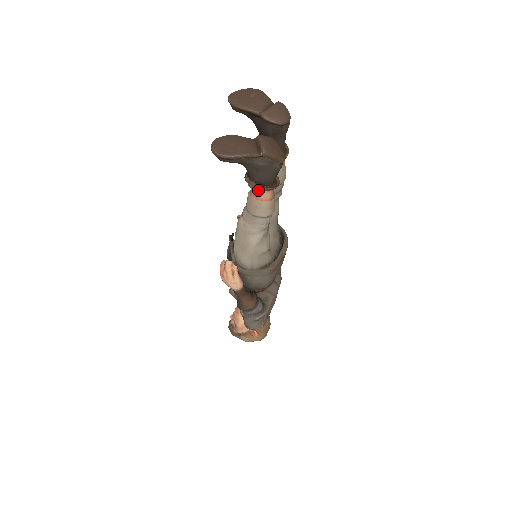
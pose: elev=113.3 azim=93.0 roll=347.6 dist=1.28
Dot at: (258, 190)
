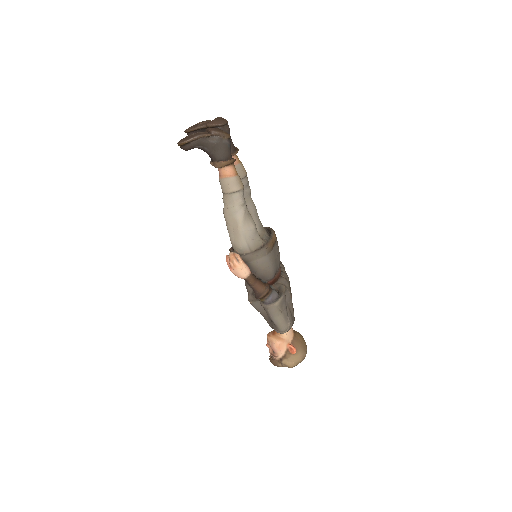
Dot at: (222, 166)
